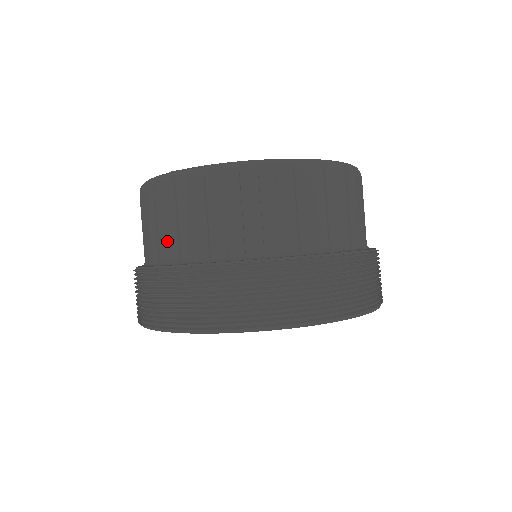
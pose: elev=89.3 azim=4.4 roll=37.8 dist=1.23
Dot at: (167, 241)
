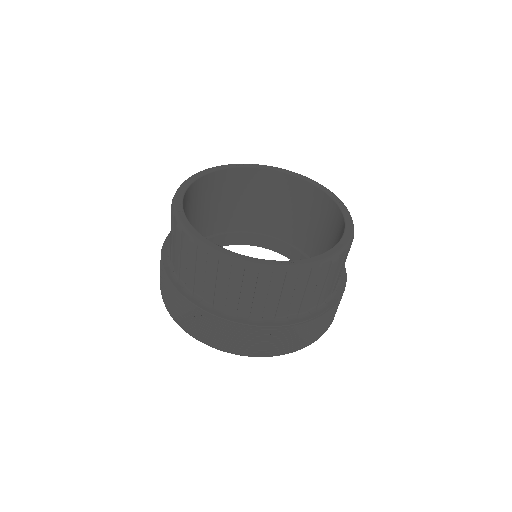
Dot at: (278, 308)
